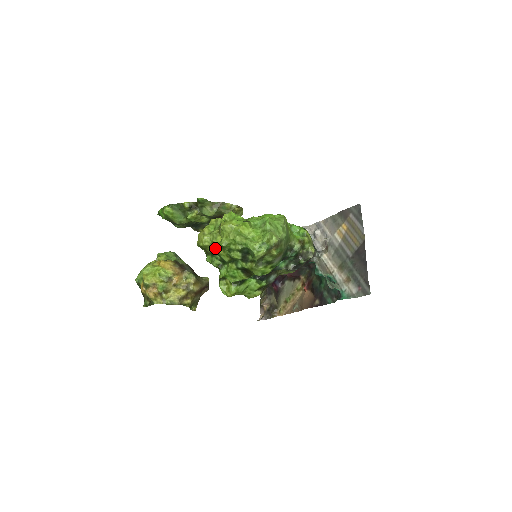
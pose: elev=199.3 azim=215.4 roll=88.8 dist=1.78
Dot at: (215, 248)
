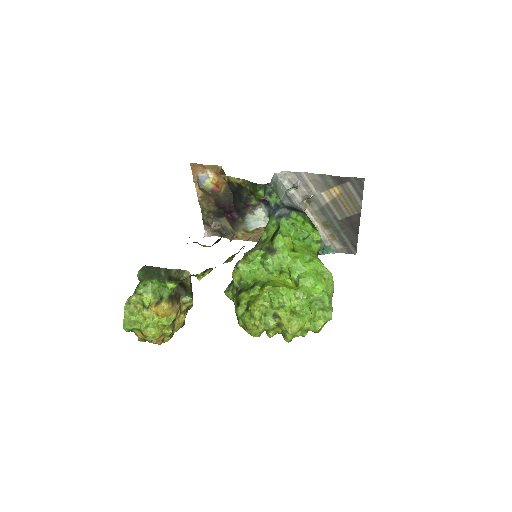
Dot at: (272, 336)
